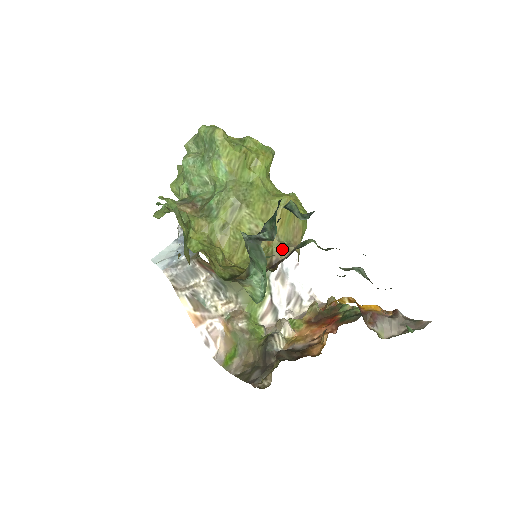
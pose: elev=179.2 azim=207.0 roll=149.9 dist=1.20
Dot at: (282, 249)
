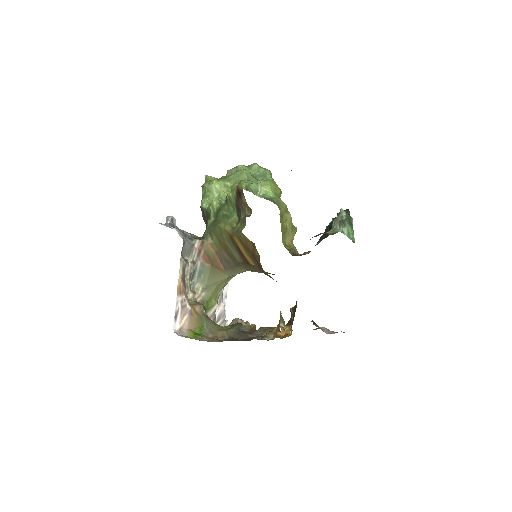
Dot at: occluded
